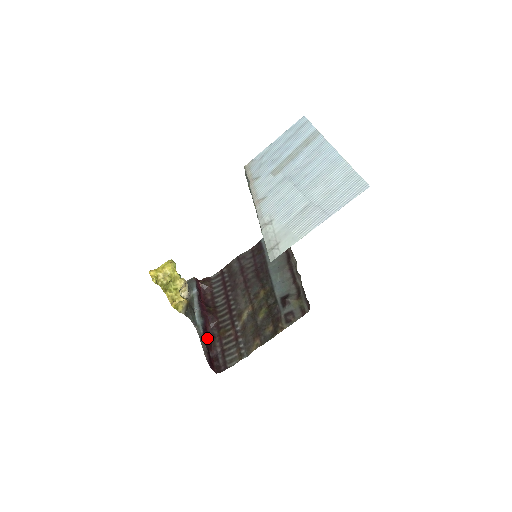
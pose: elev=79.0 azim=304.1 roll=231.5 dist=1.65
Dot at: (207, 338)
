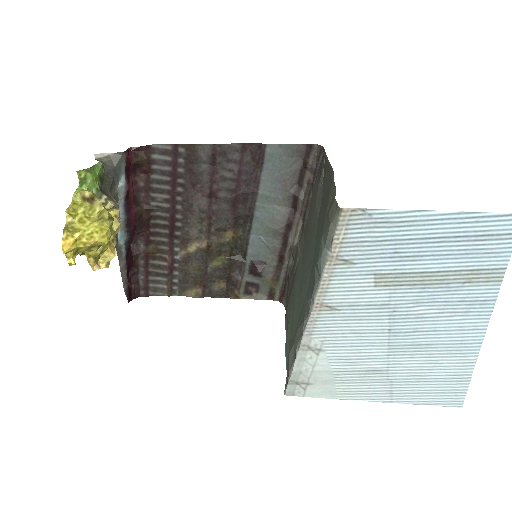
Dot at: (129, 260)
